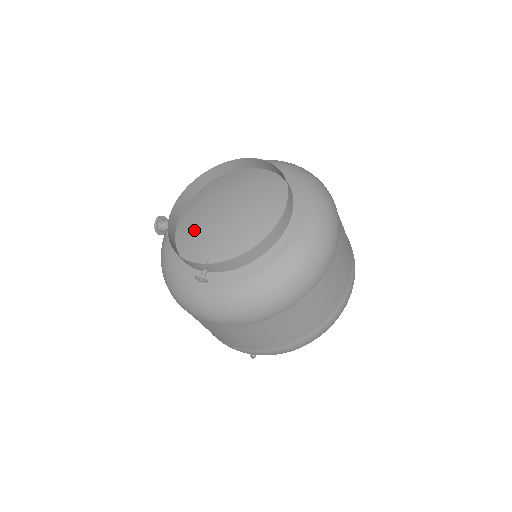
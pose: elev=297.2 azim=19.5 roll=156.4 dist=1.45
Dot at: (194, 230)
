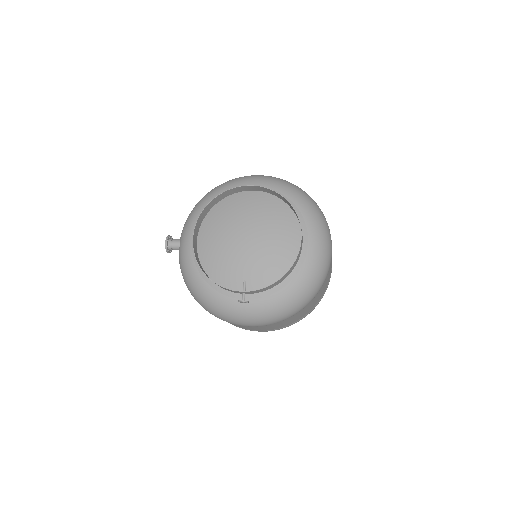
Dot at: (220, 258)
